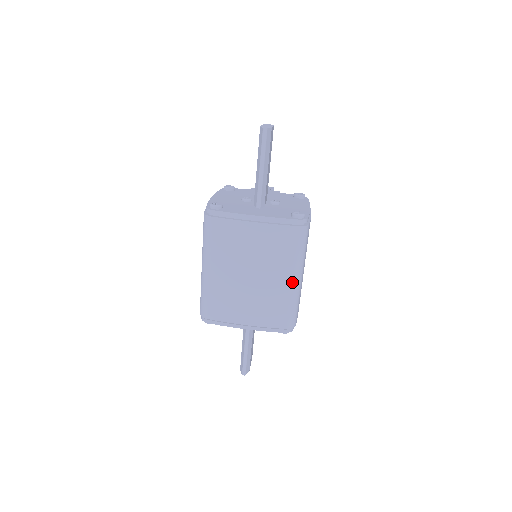
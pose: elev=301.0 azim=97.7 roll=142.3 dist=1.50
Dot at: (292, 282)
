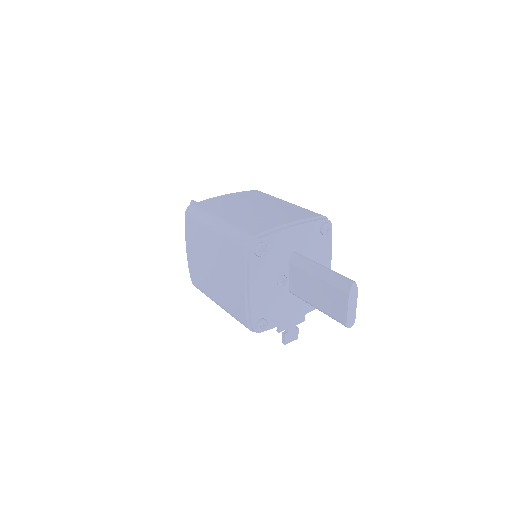
Dot at: (288, 203)
